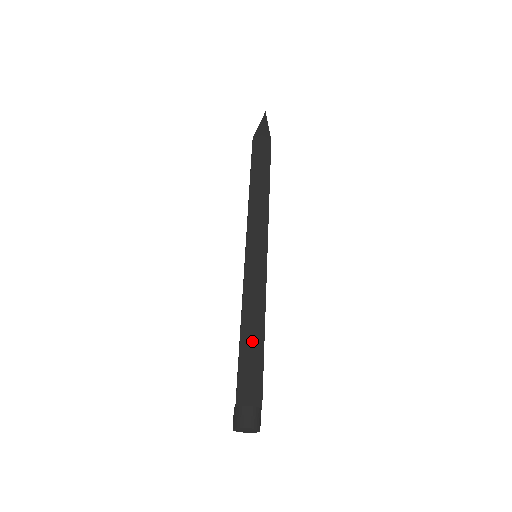
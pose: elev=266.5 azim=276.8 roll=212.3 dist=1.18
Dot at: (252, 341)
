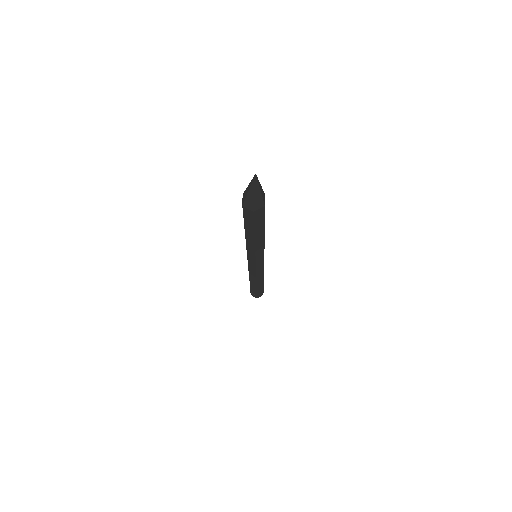
Dot at: (257, 286)
